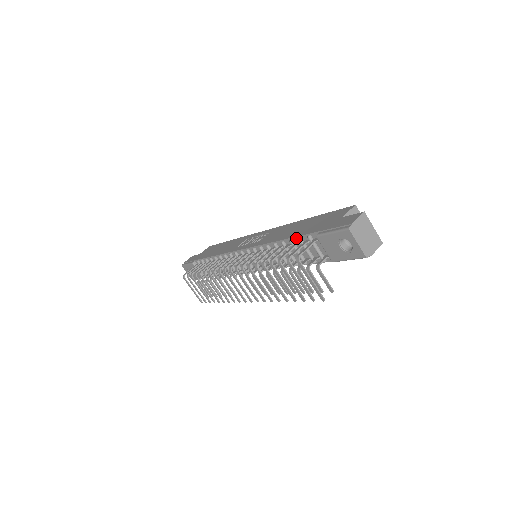
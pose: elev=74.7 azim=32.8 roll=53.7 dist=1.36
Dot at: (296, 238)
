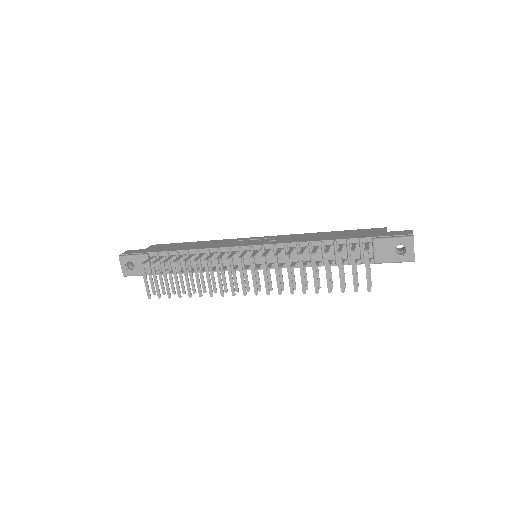
Dot at: (342, 240)
